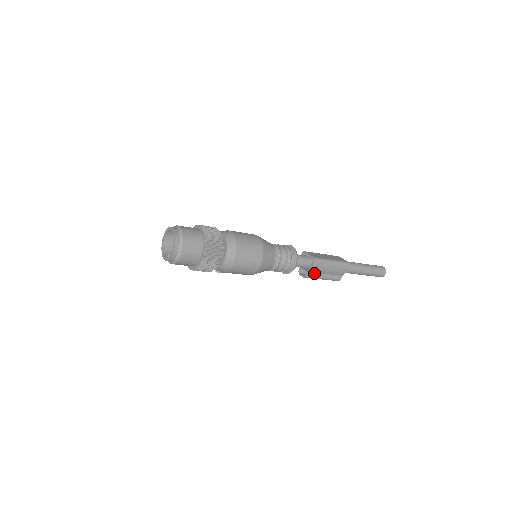
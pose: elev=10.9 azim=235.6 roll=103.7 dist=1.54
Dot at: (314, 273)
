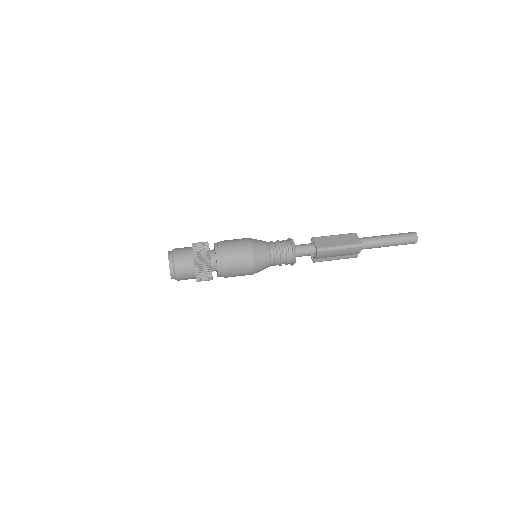
Dot at: (323, 258)
